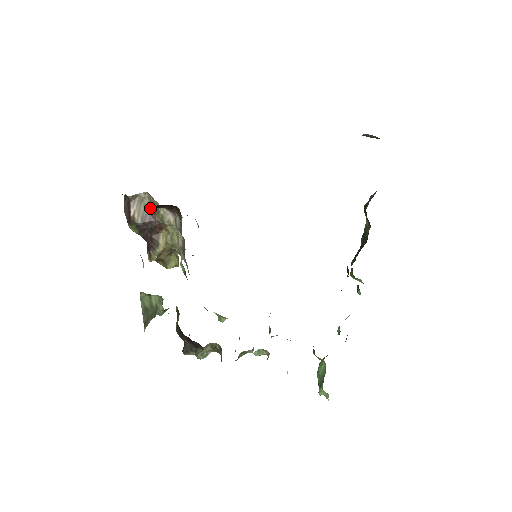
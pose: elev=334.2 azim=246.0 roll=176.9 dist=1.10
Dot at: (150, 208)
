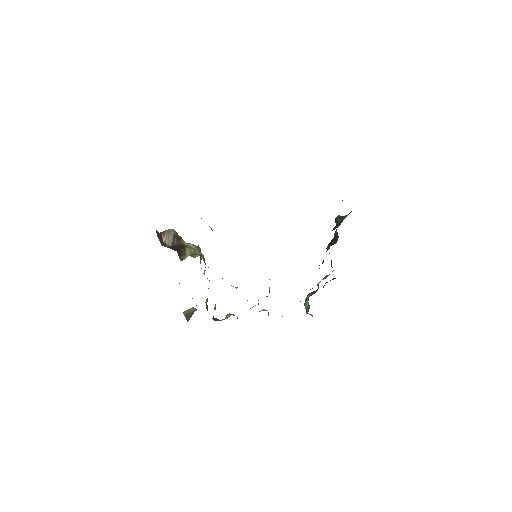
Dot at: (176, 236)
